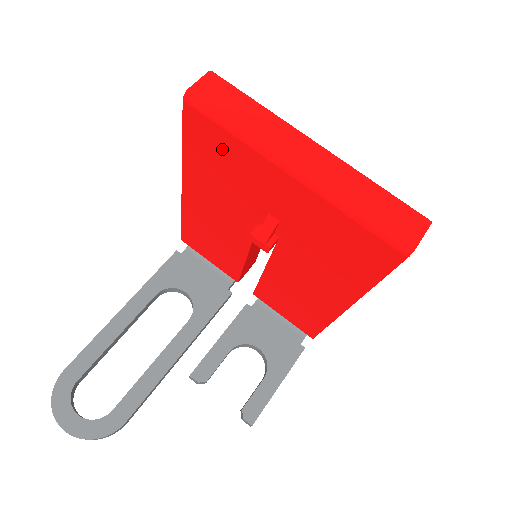
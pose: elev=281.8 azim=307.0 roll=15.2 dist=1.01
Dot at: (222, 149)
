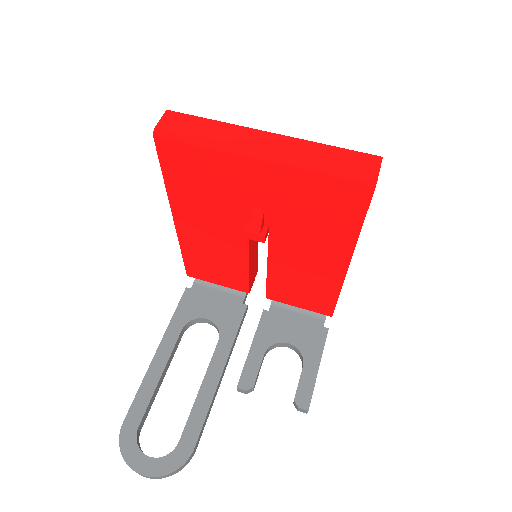
Dot at: (197, 166)
